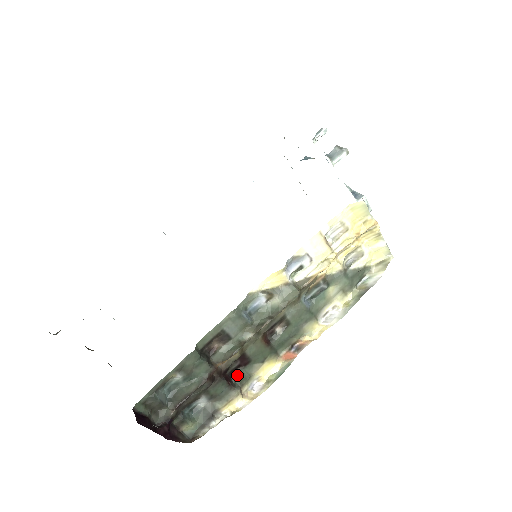
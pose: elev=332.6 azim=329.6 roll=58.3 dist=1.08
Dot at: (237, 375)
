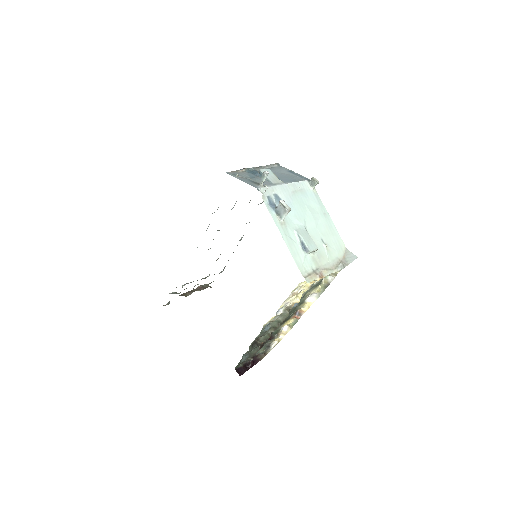
Dot at: (273, 333)
